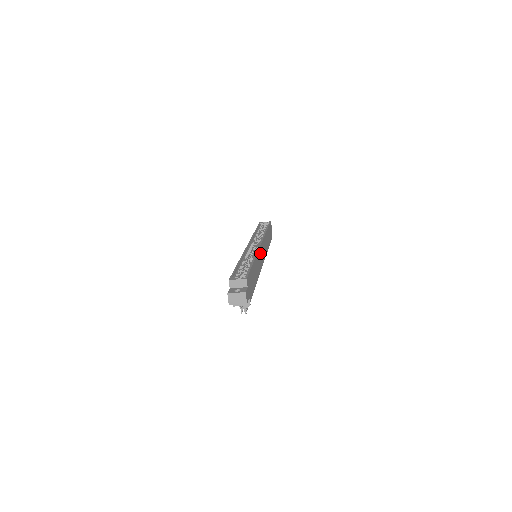
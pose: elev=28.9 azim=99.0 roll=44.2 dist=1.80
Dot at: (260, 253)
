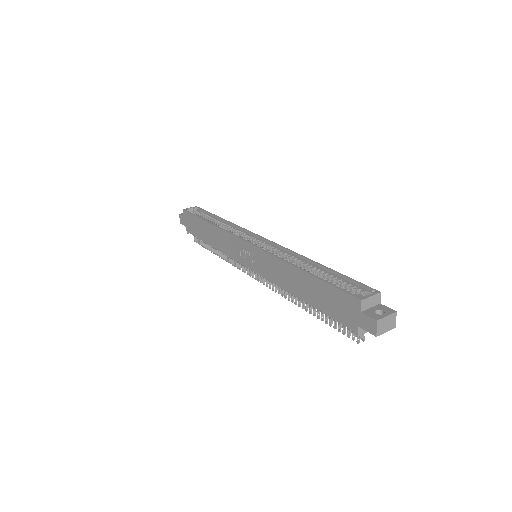
Dot at: occluded
